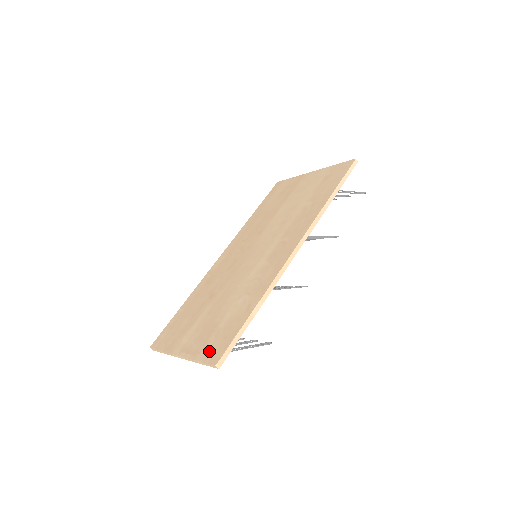
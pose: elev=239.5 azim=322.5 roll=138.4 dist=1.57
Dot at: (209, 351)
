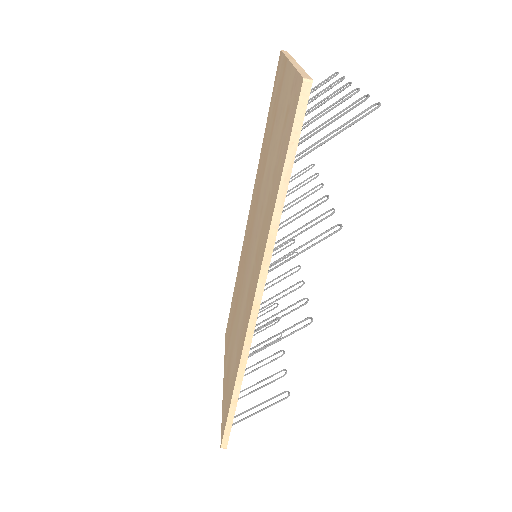
Dot at: (223, 415)
